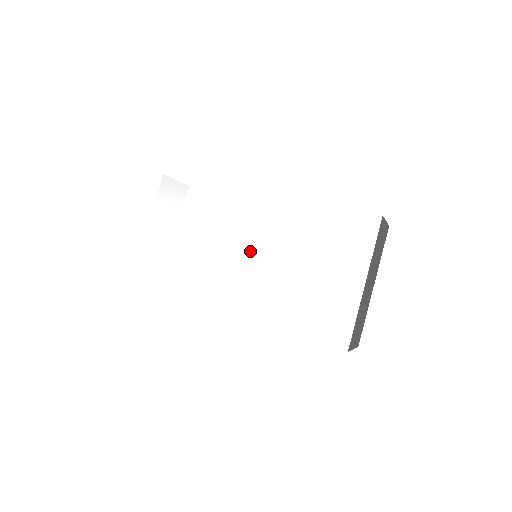
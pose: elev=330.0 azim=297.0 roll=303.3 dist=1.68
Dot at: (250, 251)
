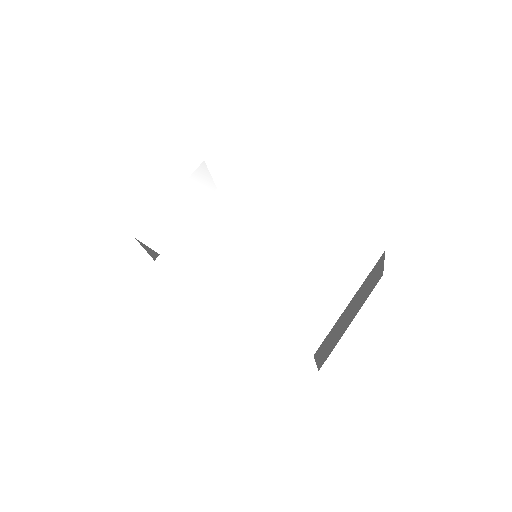
Dot at: (256, 243)
